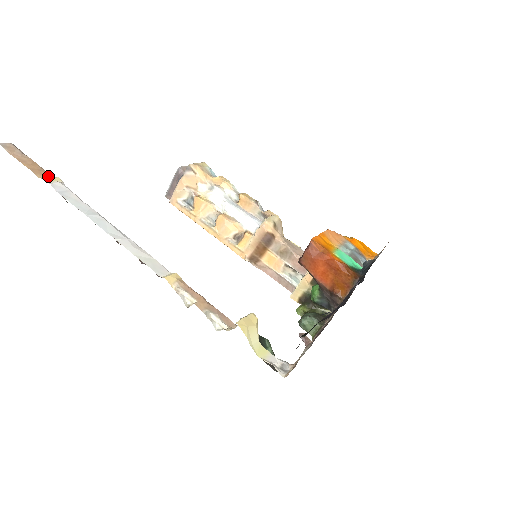
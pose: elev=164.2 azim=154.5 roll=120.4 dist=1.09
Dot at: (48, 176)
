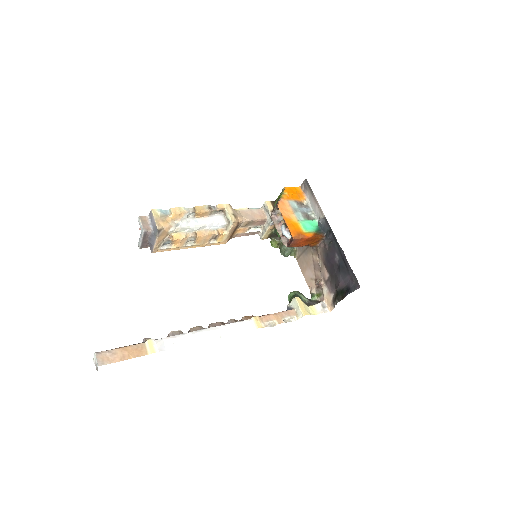
Dot at: (144, 347)
